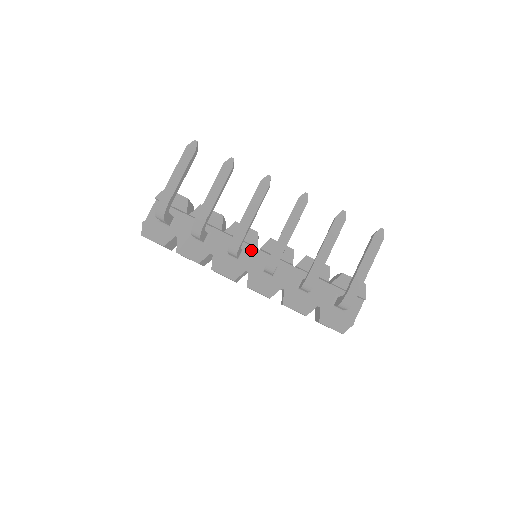
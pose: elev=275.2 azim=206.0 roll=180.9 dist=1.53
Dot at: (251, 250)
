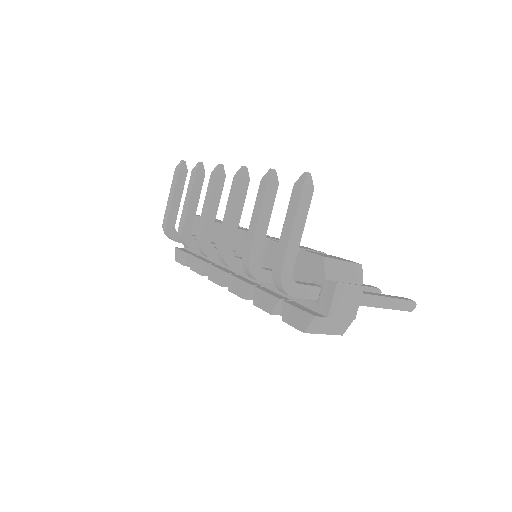
Dot at: (240, 250)
